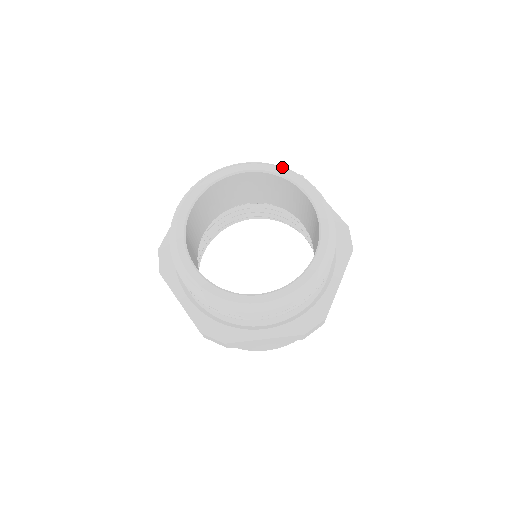
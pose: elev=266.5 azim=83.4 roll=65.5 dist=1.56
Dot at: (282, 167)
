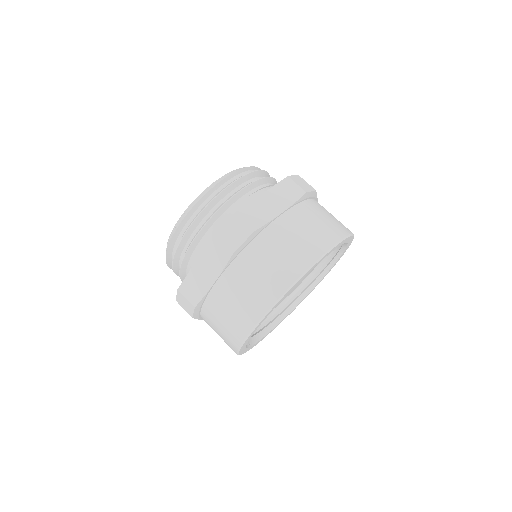
Dot at: occluded
